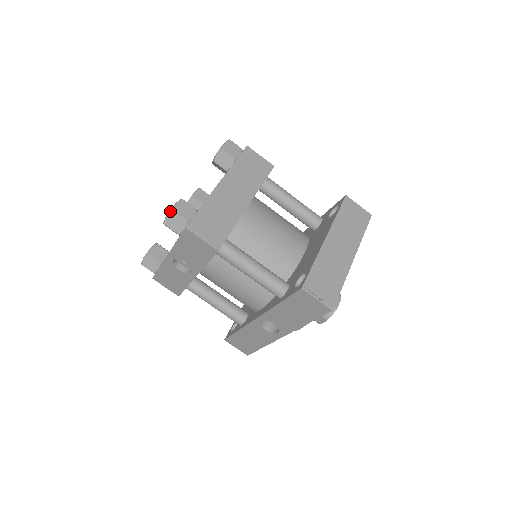
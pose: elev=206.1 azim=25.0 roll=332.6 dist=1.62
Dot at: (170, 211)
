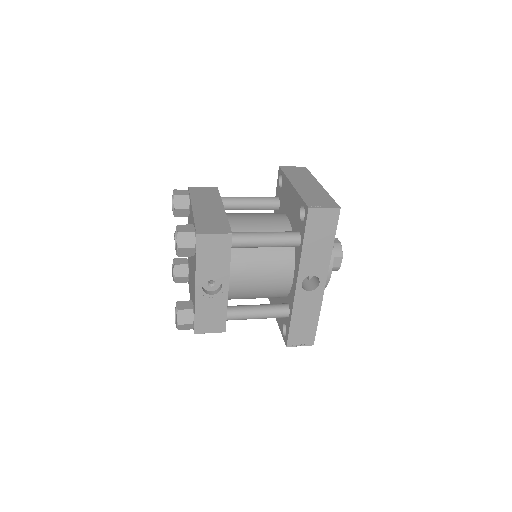
Dot at: (176, 234)
